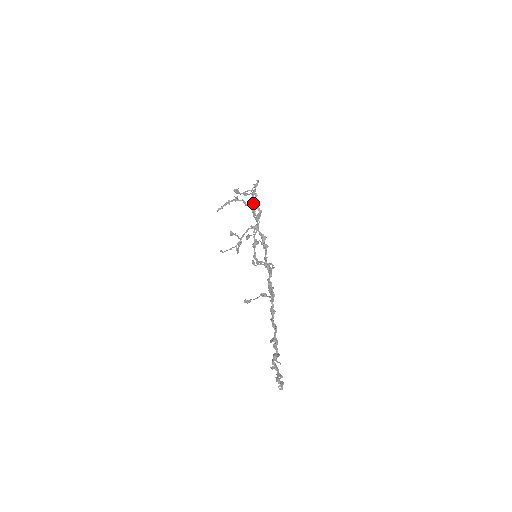
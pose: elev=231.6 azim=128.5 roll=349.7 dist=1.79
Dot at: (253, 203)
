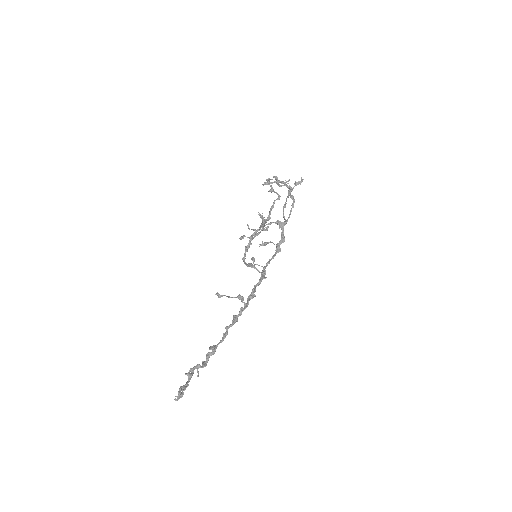
Dot at: (286, 200)
